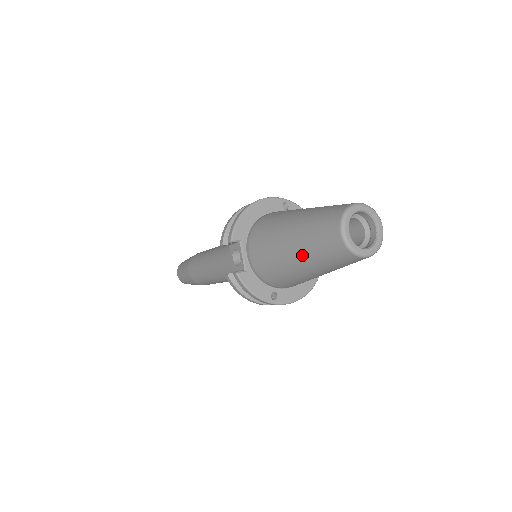
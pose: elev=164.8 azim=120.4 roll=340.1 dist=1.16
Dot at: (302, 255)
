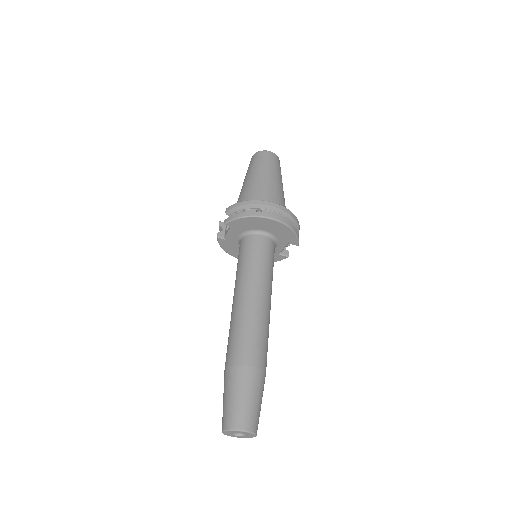
Dot at: (248, 175)
